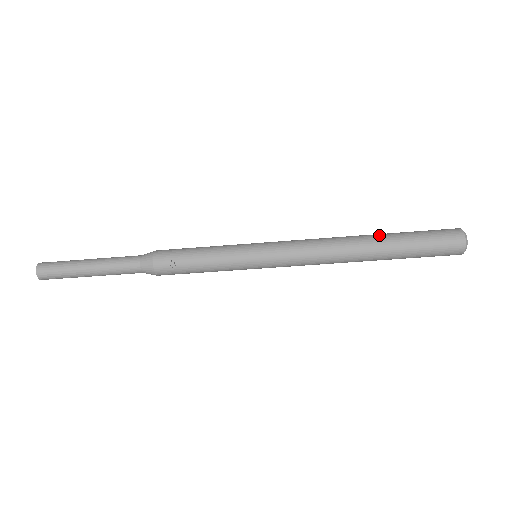
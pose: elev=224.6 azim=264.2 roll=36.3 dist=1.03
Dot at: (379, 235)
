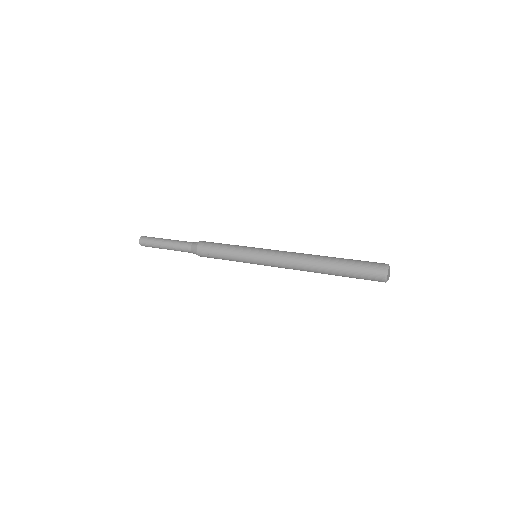
Dot at: (330, 260)
